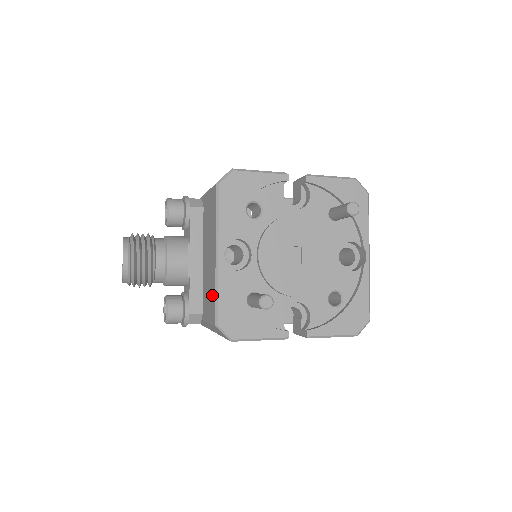
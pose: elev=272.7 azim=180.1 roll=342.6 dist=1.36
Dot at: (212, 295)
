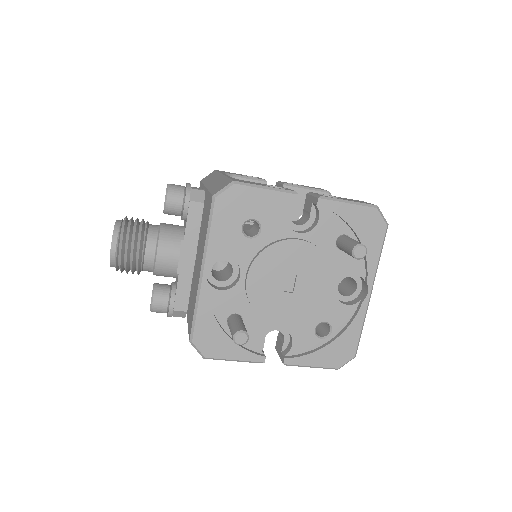
Dot at: (193, 308)
